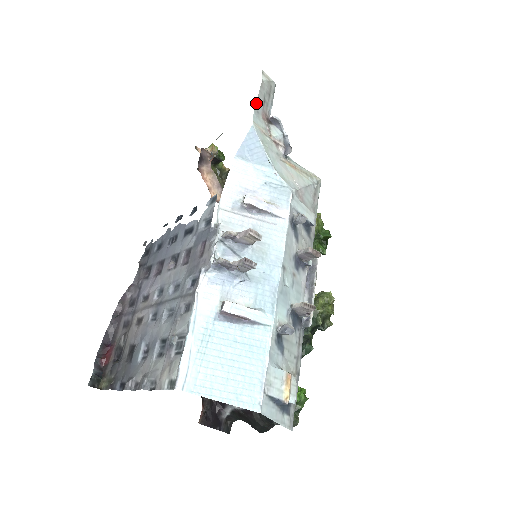
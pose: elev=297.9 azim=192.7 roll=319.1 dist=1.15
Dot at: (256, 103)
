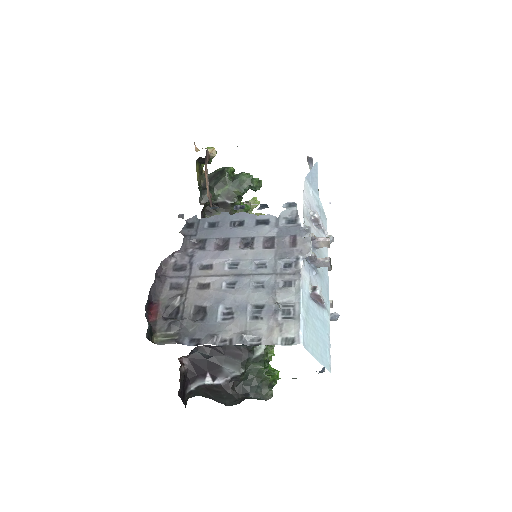
Dot at: occluded
